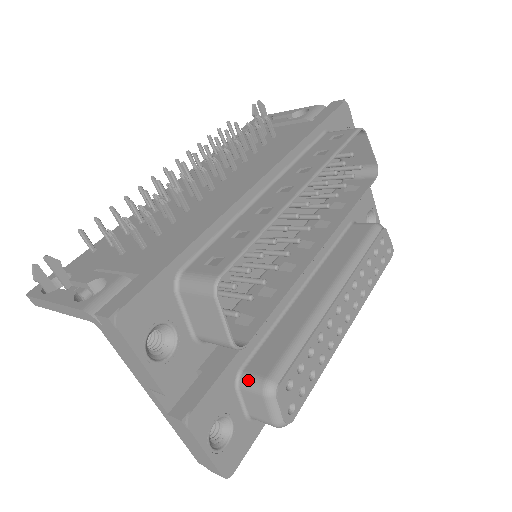
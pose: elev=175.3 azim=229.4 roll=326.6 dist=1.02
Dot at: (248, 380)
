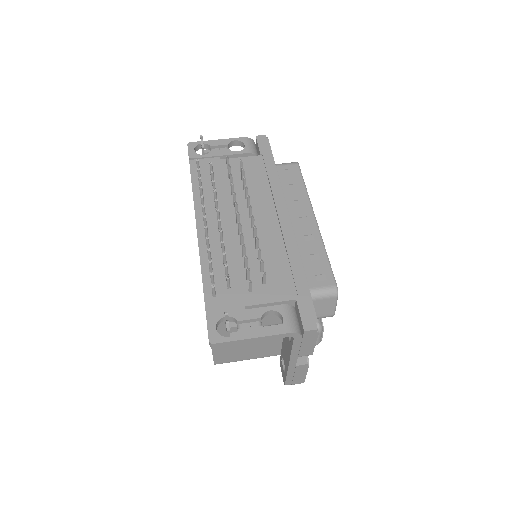
Dot at: occluded
